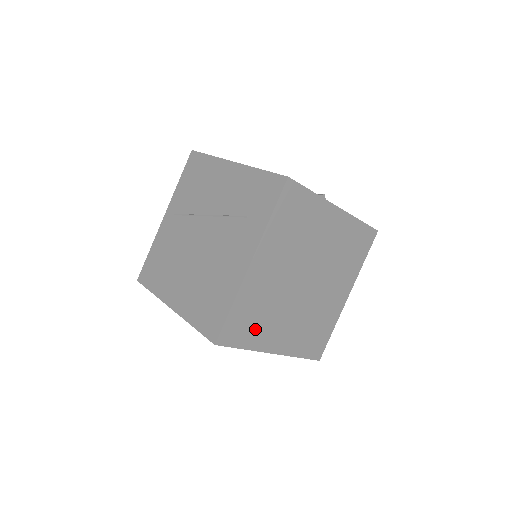
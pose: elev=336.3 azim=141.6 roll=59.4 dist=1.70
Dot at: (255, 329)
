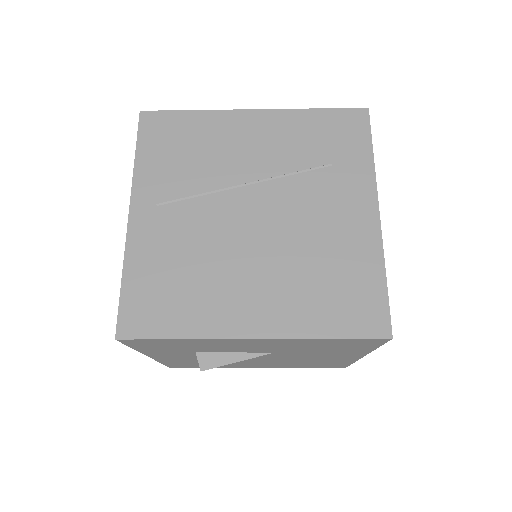
Dot at: occluded
